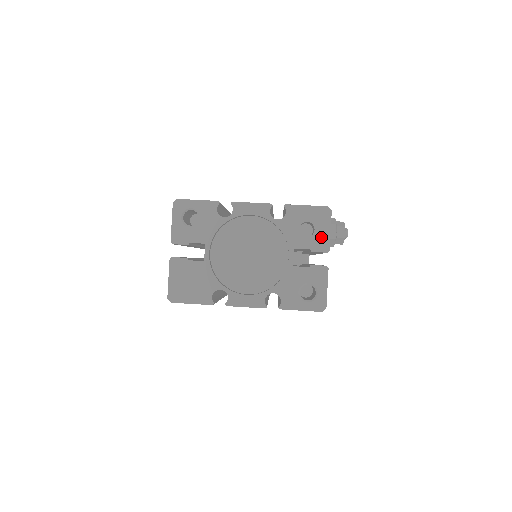
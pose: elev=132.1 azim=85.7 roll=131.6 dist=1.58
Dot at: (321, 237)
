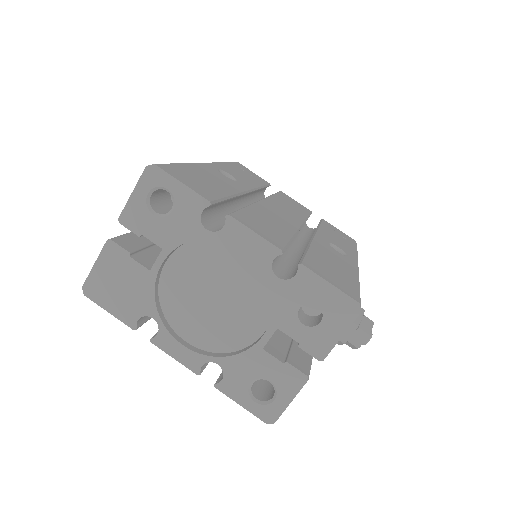
Dot at: (323, 337)
